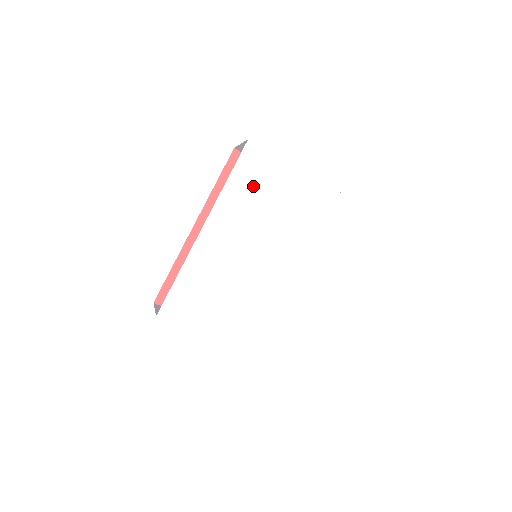
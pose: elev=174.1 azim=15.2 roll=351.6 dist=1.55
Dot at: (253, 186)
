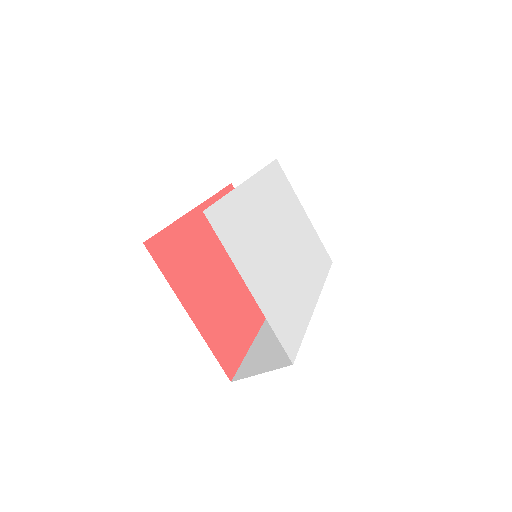
Dot at: (278, 187)
